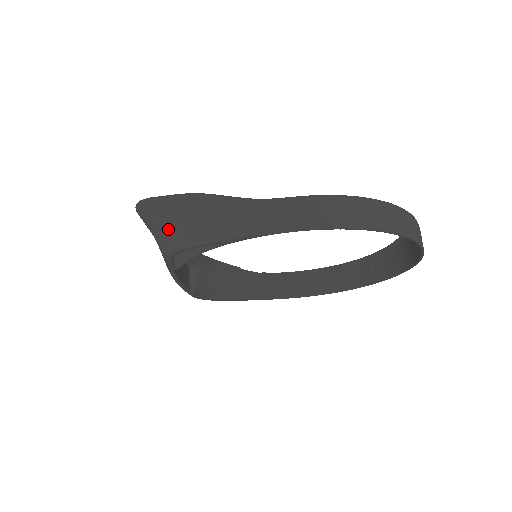
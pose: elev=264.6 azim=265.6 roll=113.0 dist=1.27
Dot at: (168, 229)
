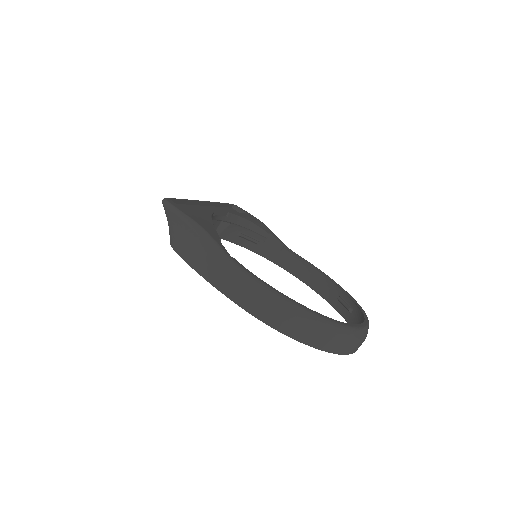
Dot at: (172, 231)
